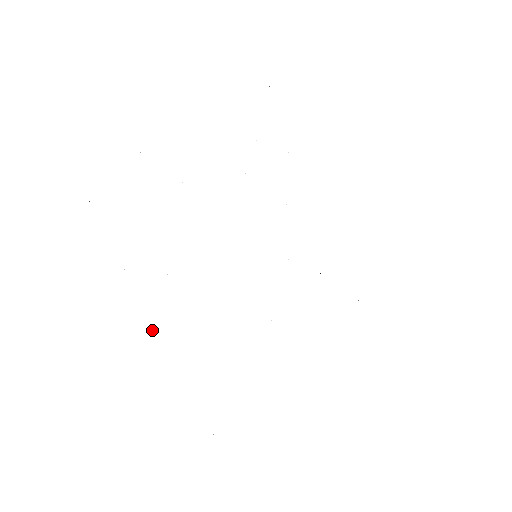
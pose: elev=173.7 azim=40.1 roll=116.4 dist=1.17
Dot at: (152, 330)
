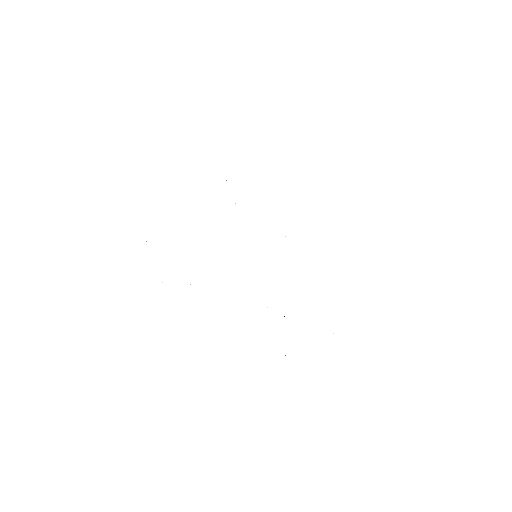
Dot at: occluded
